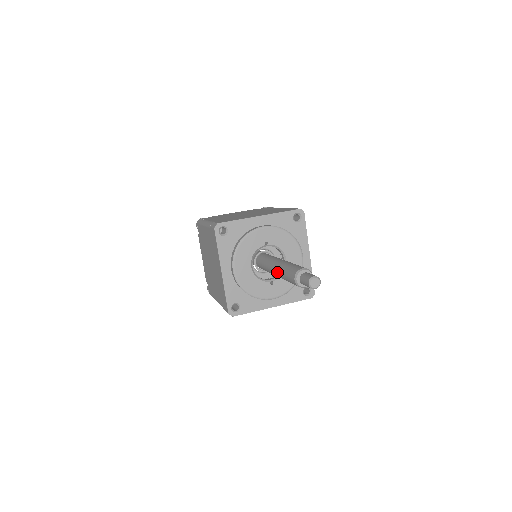
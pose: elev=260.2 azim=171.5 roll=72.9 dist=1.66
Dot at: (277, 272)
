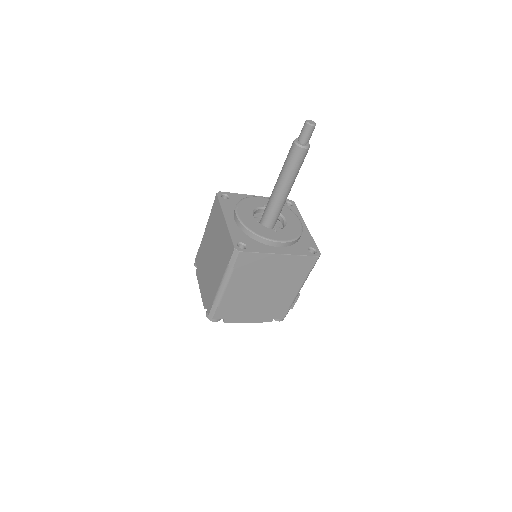
Dot at: (278, 179)
